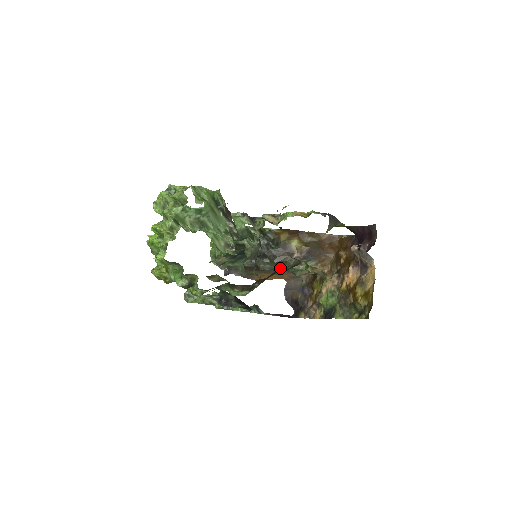
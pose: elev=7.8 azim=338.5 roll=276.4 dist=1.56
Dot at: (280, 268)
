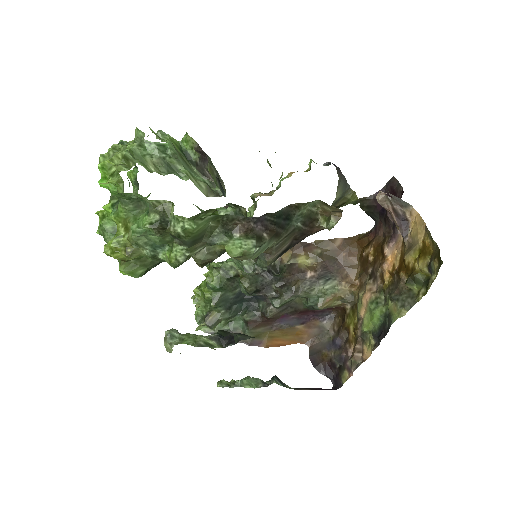
Dot at: (292, 206)
